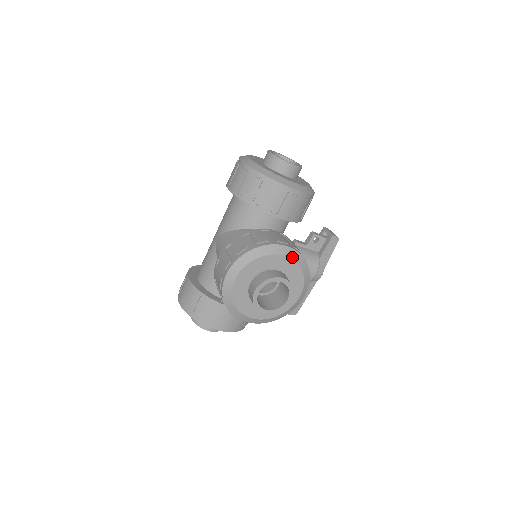
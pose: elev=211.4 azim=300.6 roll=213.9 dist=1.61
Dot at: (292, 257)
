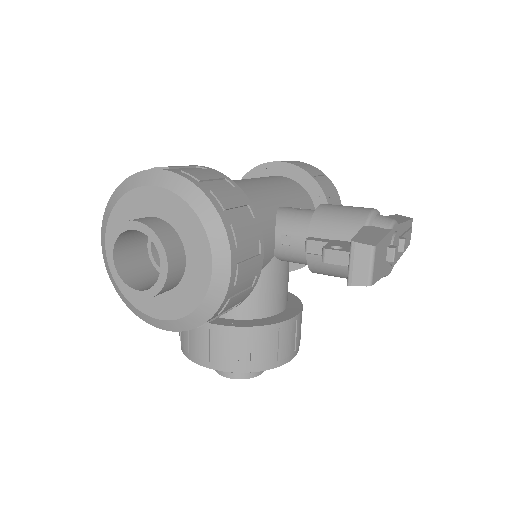
Dot at: occluded
